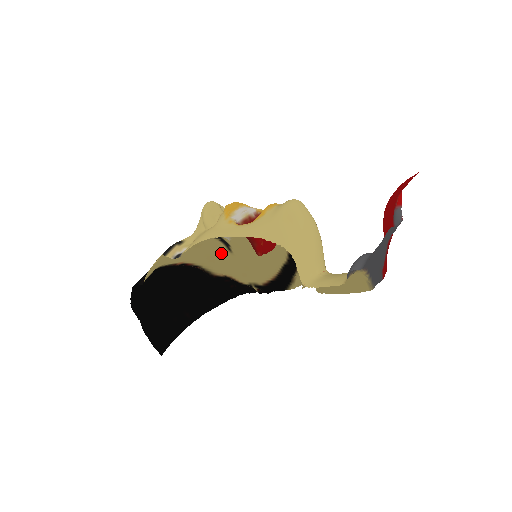
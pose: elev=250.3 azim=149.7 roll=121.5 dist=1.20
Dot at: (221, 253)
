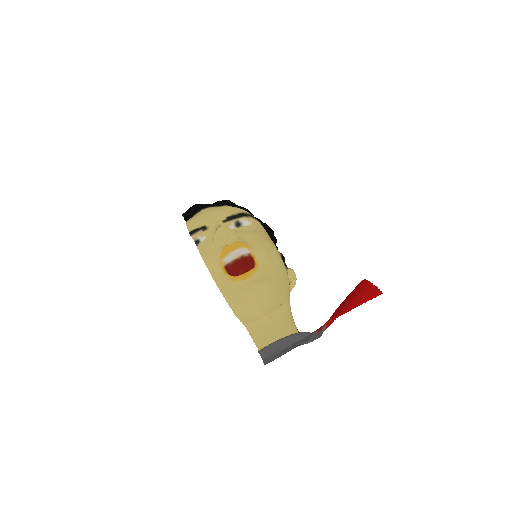
Dot at: occluded
